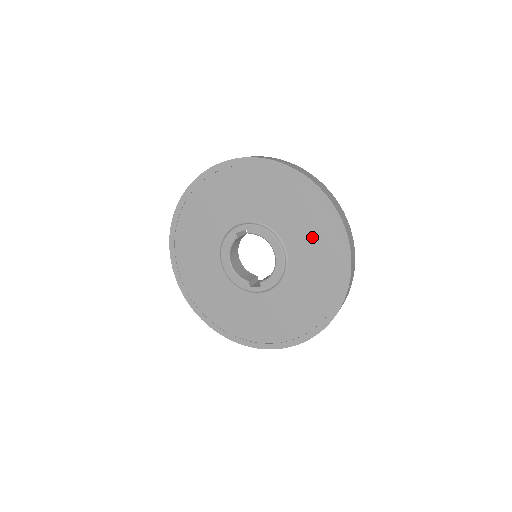
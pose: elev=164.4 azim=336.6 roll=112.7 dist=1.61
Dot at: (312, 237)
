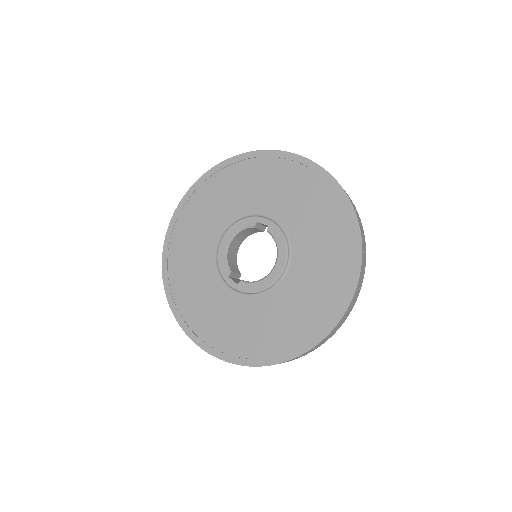
Dot at: (319, 278)
